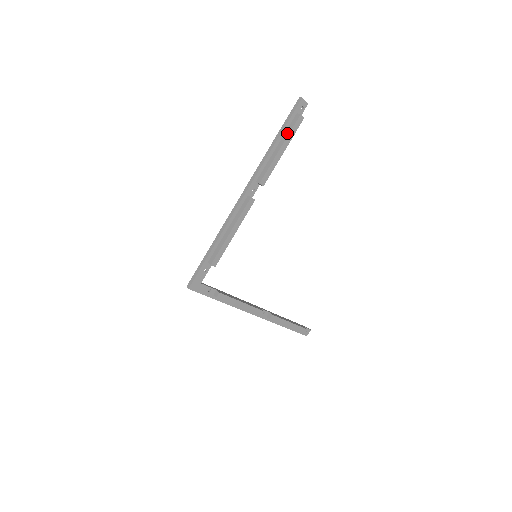
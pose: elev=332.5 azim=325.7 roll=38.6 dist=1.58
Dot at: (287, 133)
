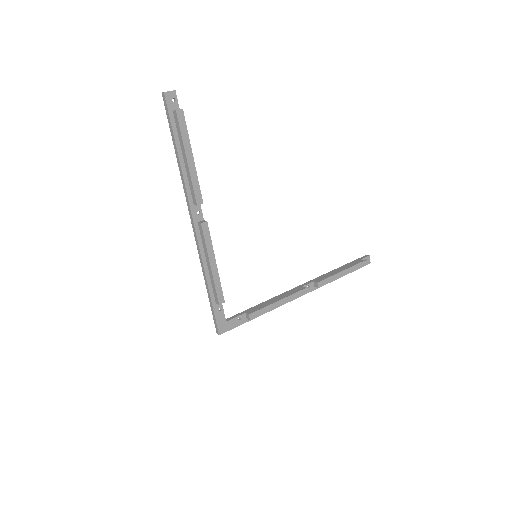
Dot at: (180, 139)
